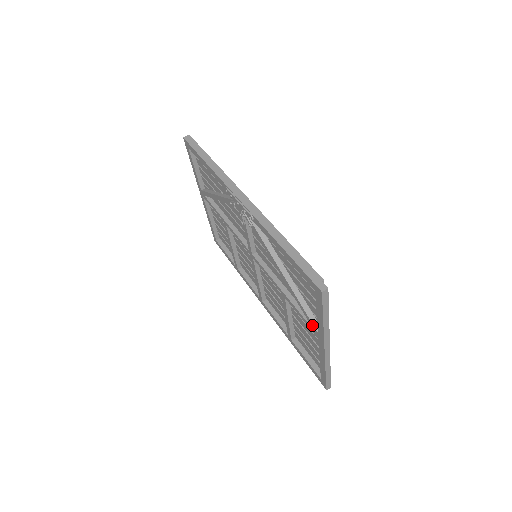
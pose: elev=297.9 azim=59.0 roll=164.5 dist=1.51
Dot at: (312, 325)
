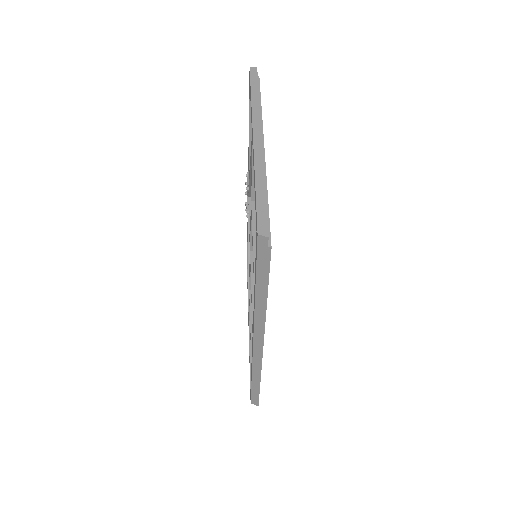
Dot at: (251, 142)
